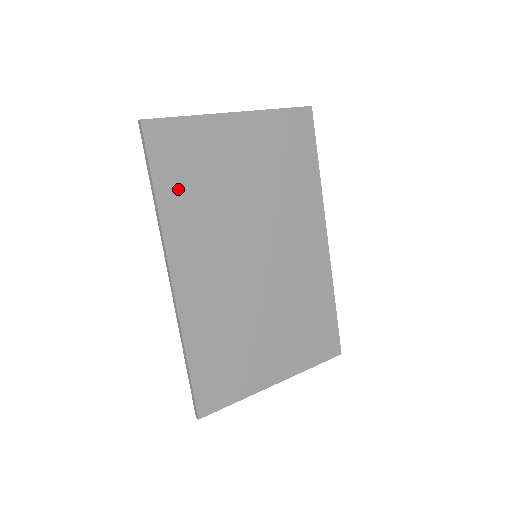
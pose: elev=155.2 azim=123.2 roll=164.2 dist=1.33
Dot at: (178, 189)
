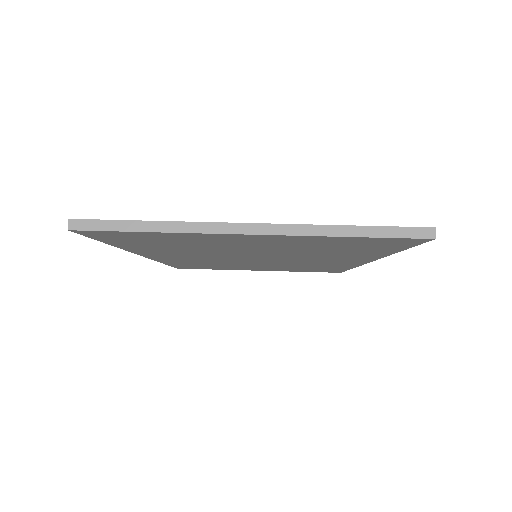
Dot at: (144, 246)
